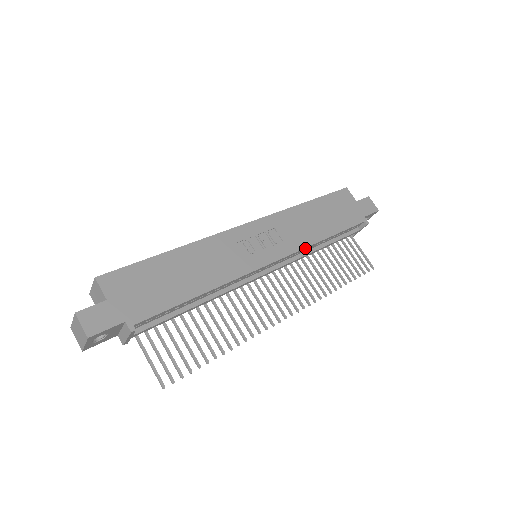
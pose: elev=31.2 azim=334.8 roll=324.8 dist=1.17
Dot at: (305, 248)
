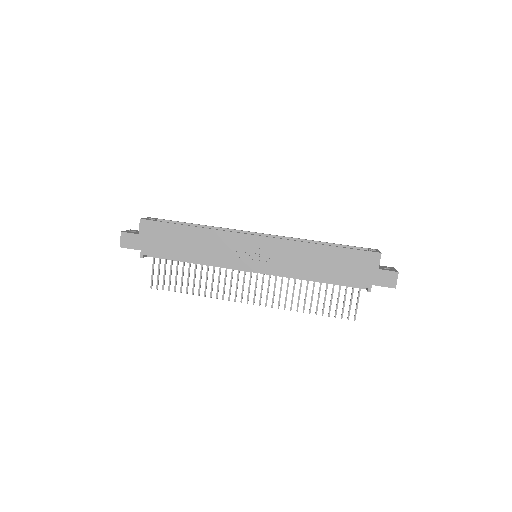
Dot at: (289, 276)
